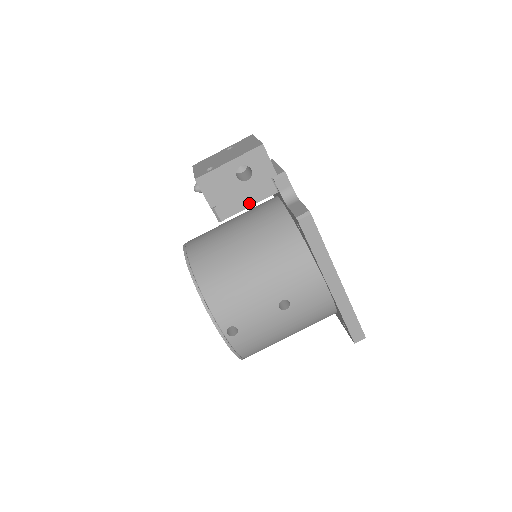
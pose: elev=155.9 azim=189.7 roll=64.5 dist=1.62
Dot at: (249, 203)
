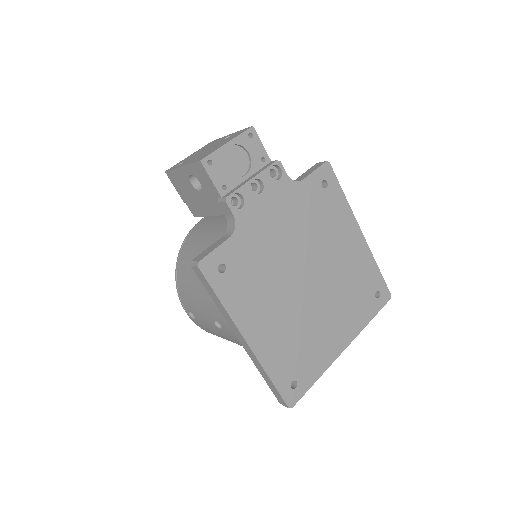
Dot at: (208, 212)
